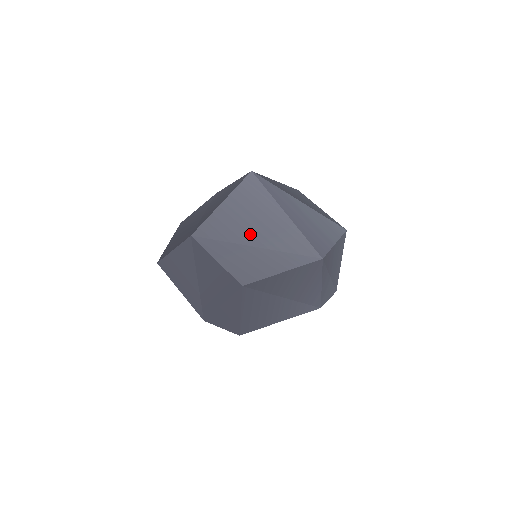
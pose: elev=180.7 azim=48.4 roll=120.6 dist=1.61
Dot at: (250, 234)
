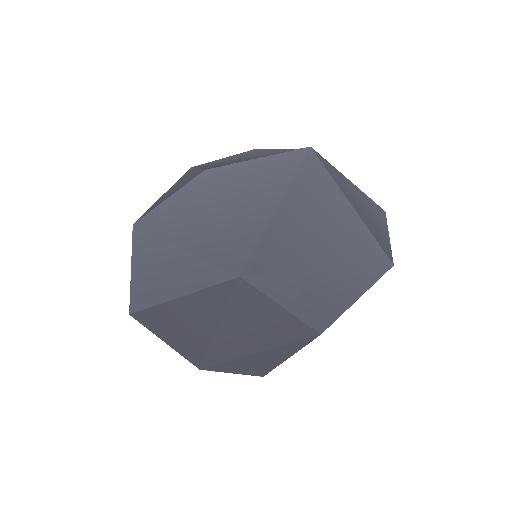
Dot at: (318, 252)
